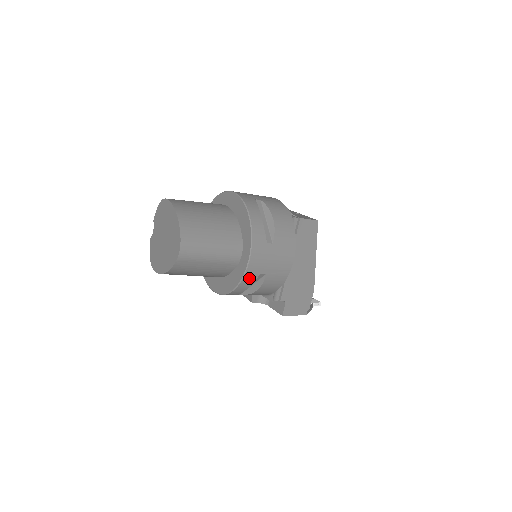
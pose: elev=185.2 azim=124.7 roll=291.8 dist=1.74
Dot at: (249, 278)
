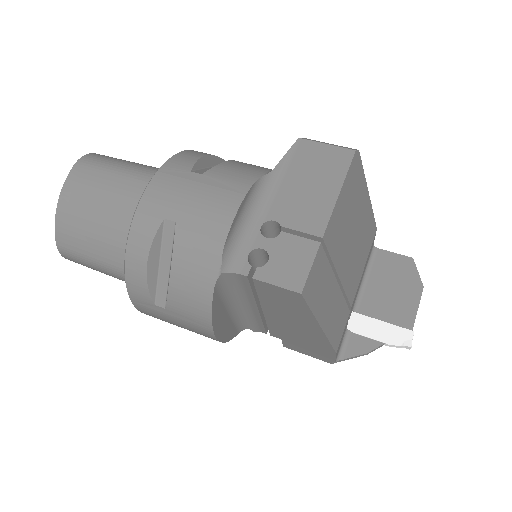
Dot at: occluded
